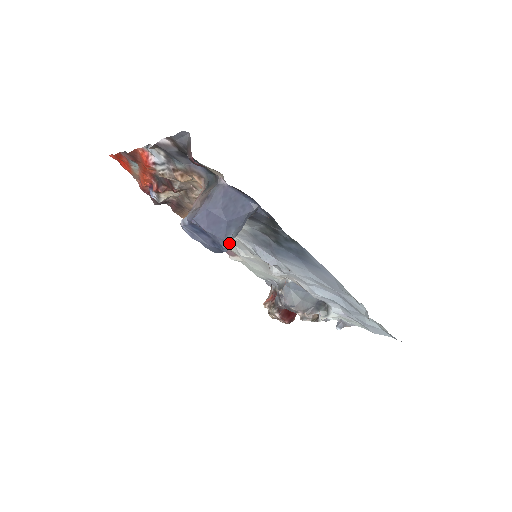
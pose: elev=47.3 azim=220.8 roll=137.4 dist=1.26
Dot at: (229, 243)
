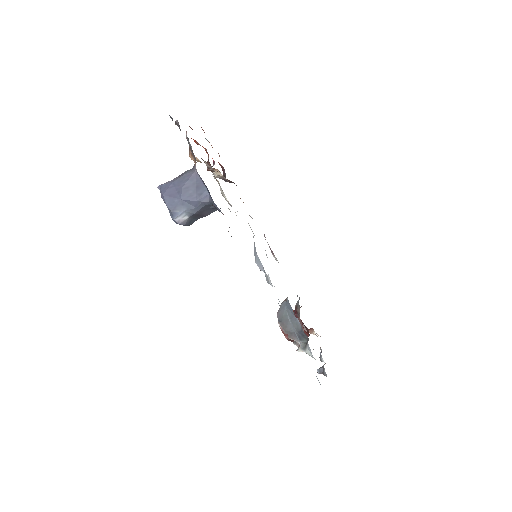
Dot at: (179, 218)
